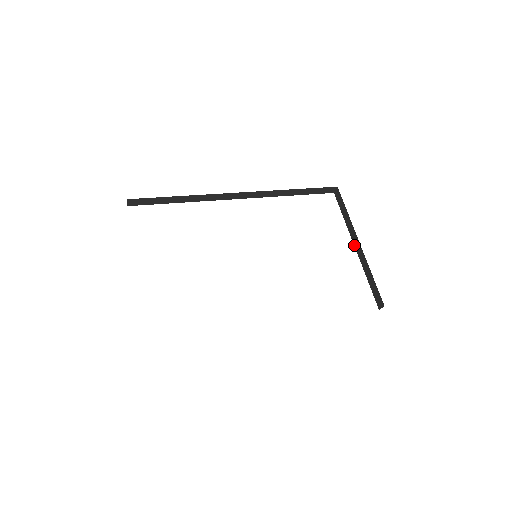
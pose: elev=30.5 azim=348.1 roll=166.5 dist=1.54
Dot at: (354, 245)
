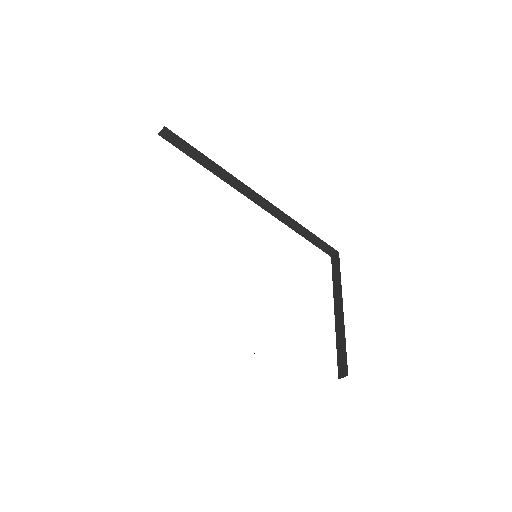
Dot at: (334, 309)
